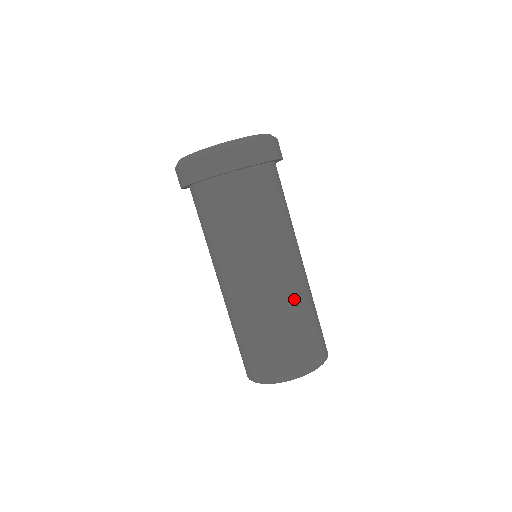
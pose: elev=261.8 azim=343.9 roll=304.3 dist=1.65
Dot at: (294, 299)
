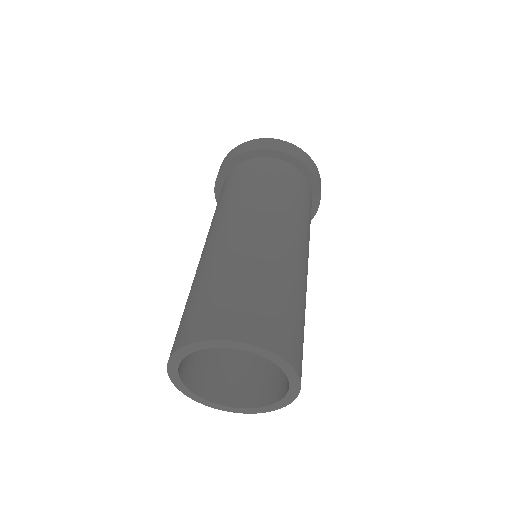
Dot at: (261, 256)
